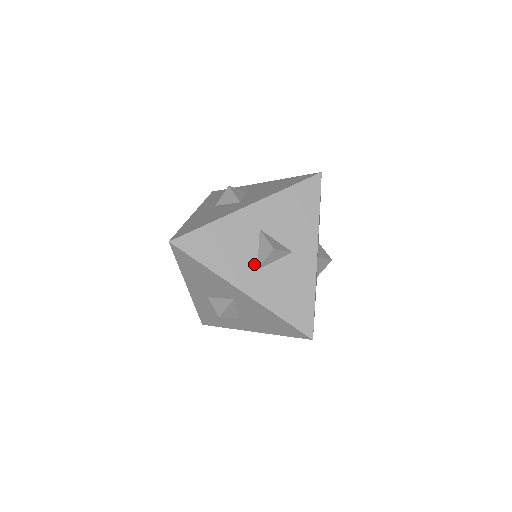
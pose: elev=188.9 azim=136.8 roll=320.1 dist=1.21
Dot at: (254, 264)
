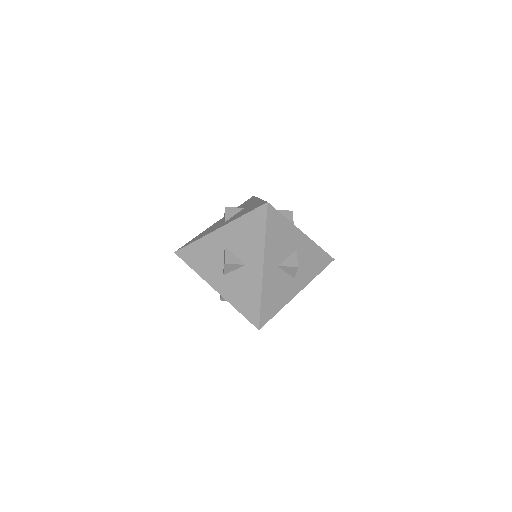
Dot at: (221, 271)
